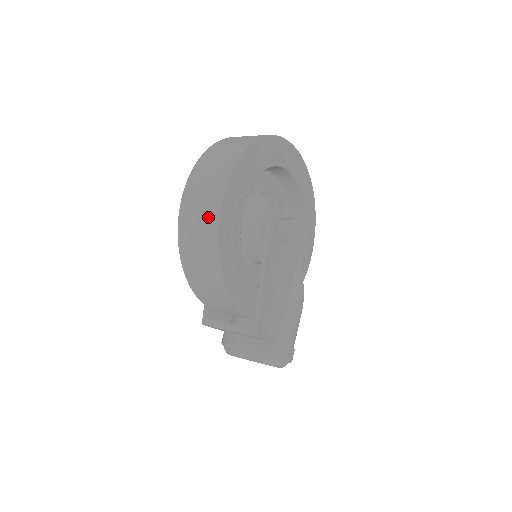
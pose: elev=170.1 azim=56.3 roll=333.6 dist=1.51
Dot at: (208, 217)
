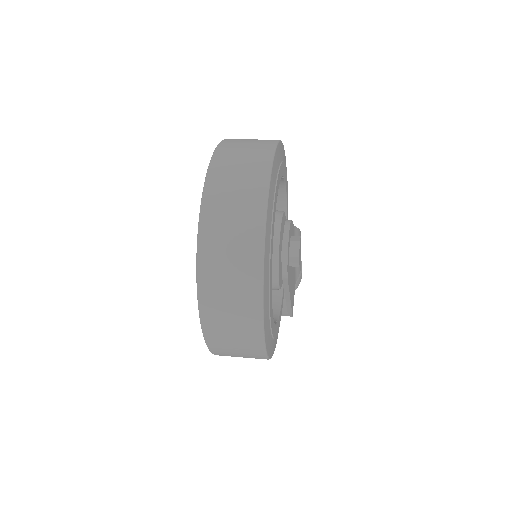
Dot at: (254, 357)
